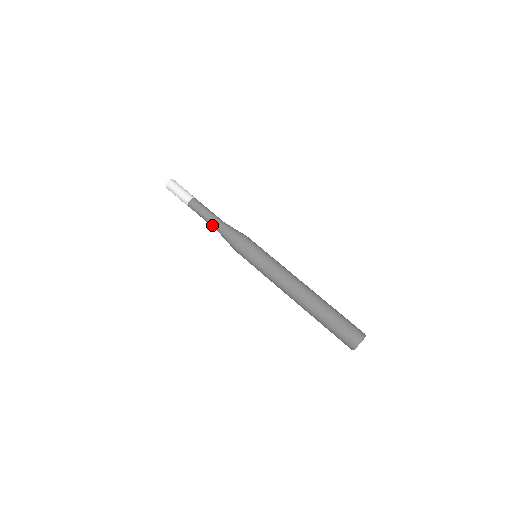
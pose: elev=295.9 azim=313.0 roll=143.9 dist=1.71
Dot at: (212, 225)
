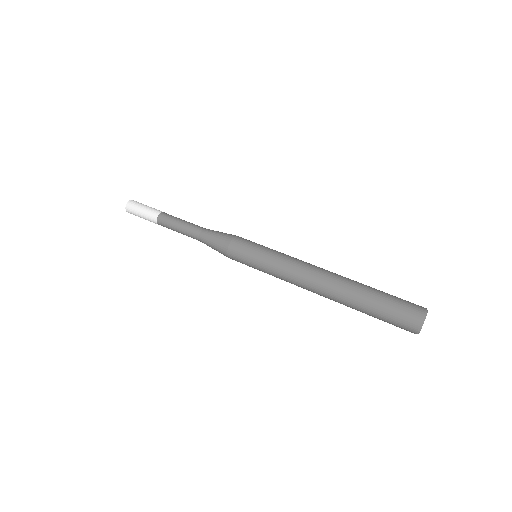
Dot at: (192, 237)
